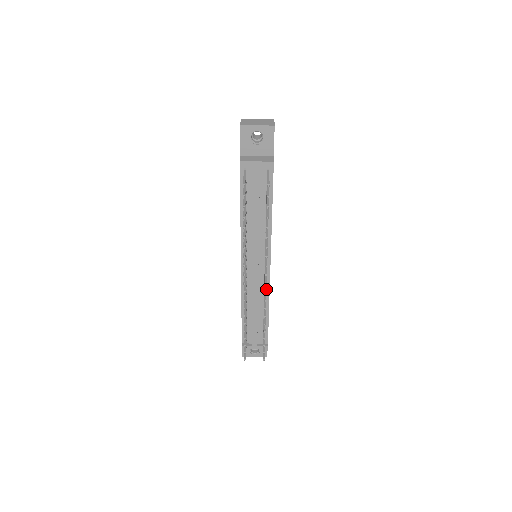
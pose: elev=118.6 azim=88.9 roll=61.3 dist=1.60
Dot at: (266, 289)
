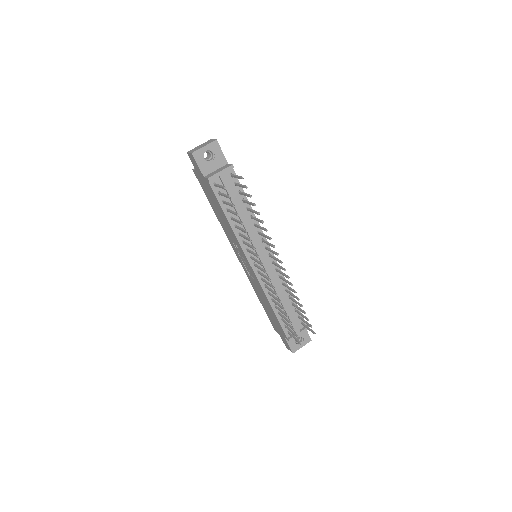
Dot at: (284, 268)
